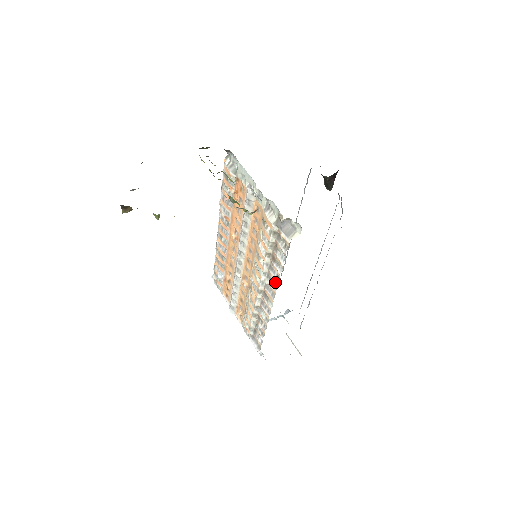
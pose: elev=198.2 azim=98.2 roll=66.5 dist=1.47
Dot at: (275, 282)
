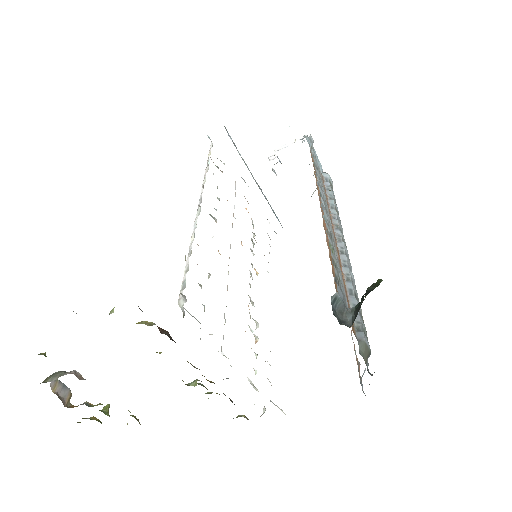
Dot at: occluded
